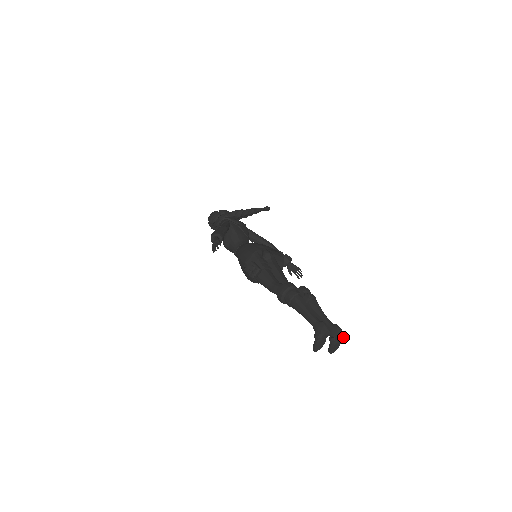
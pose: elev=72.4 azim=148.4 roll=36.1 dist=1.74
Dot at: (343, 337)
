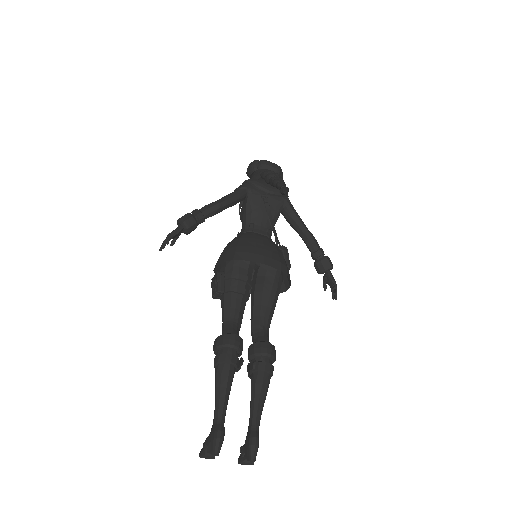
Dot at: (253, 461)
